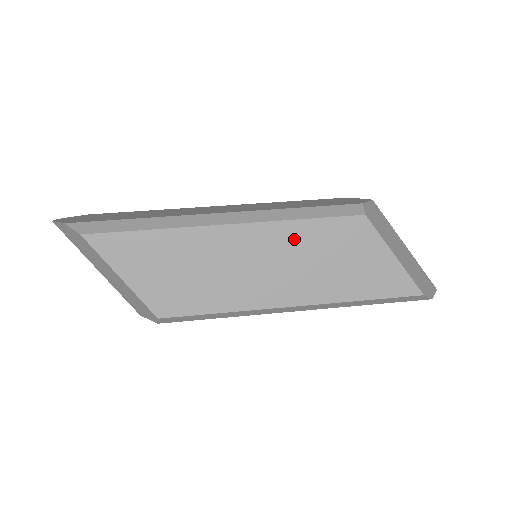
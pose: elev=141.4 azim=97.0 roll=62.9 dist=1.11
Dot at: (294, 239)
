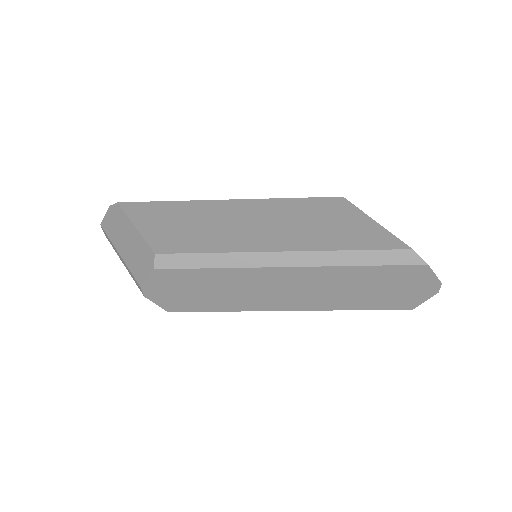
Dot at: (282, 209)
